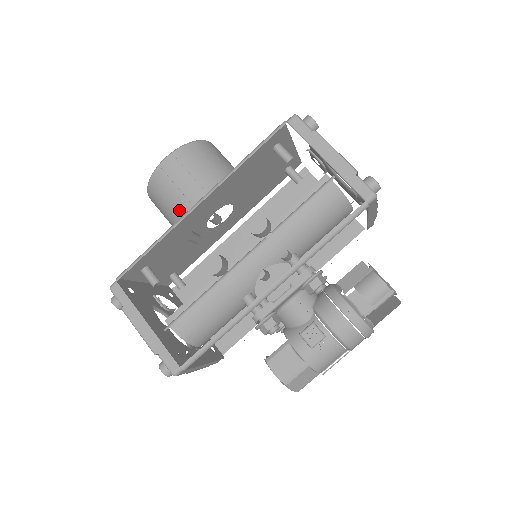
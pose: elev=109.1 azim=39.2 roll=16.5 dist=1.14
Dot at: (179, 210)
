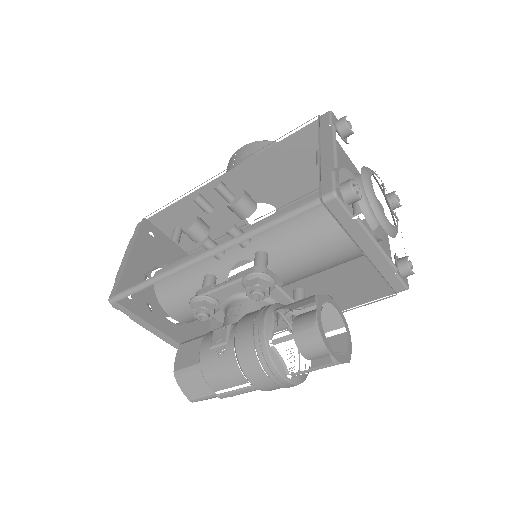
Dot at: occluded
